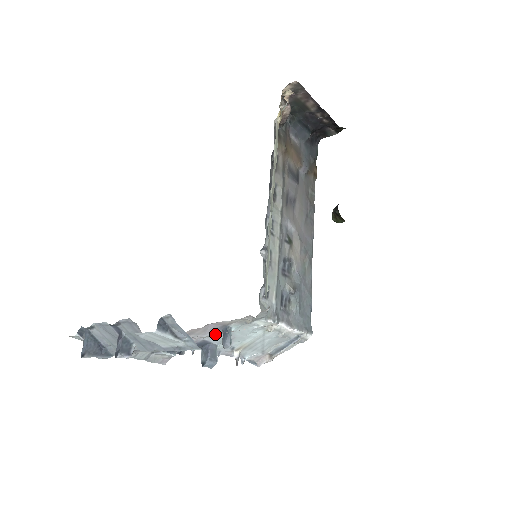
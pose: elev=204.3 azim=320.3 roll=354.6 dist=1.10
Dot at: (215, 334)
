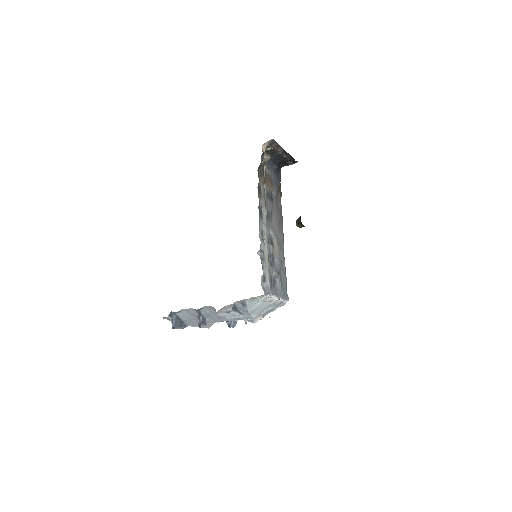
Dot at: occluded
